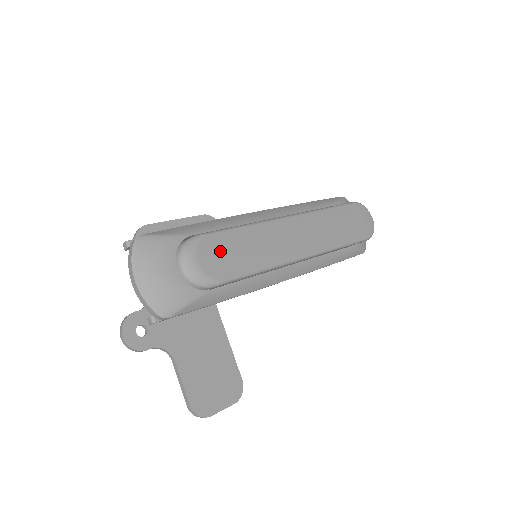
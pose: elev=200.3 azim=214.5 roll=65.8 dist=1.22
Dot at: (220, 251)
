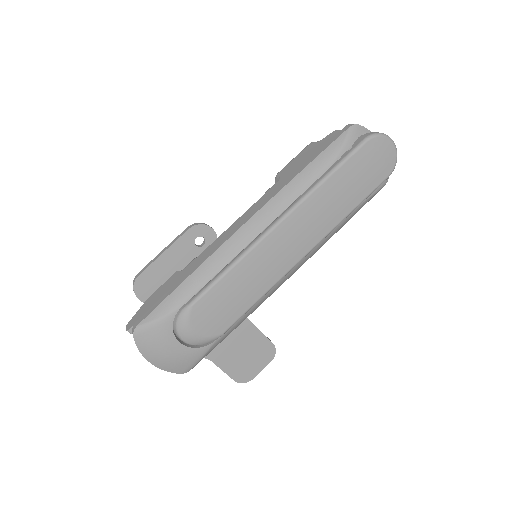
Dot at: (212, 310)
